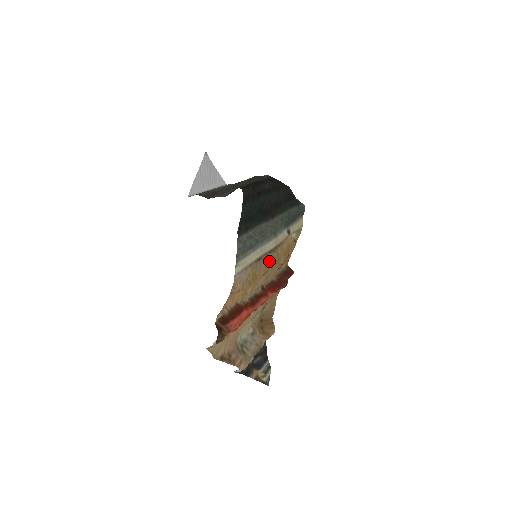
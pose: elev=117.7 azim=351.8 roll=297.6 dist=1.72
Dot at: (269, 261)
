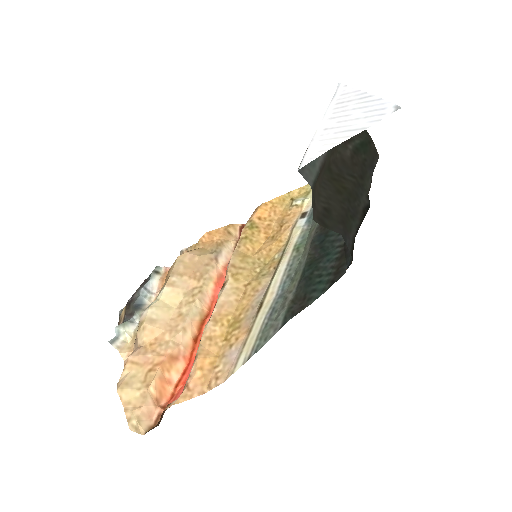
Dot at: (261, 282)
